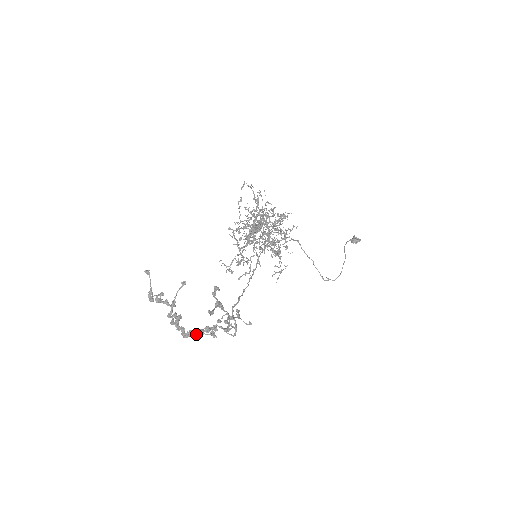
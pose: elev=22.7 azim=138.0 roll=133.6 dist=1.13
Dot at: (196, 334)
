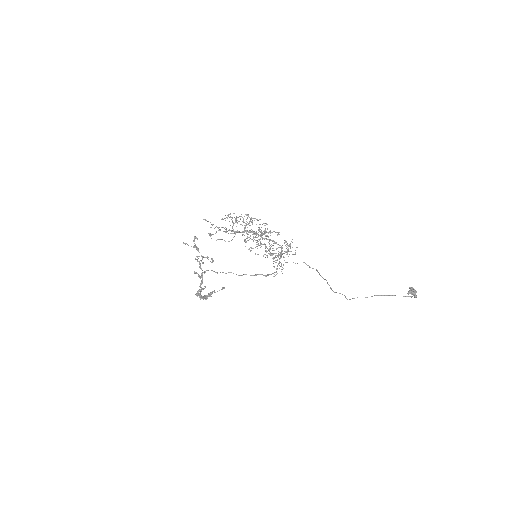
Dot at: (200, 291)
